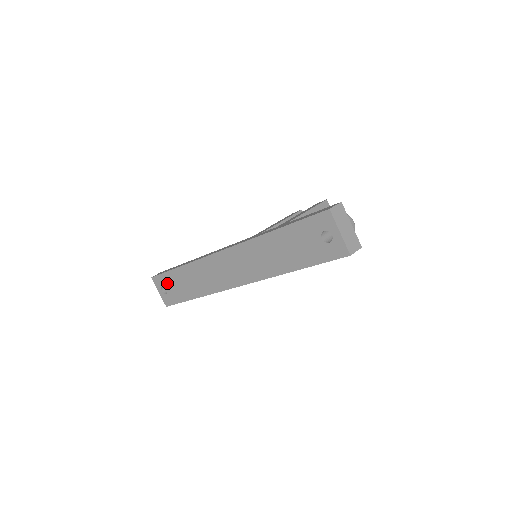
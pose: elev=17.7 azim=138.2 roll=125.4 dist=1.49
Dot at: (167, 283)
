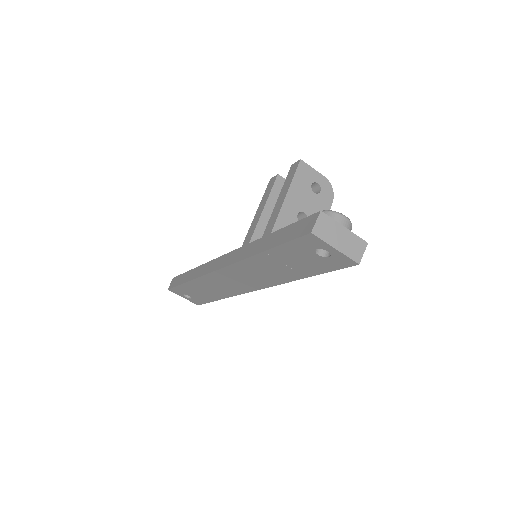
Dot at: (185, 292)
